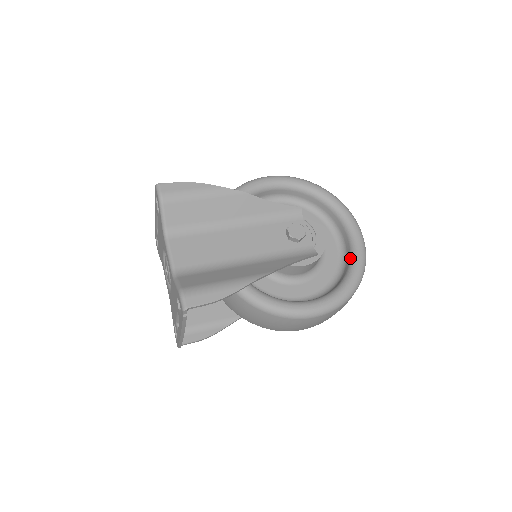
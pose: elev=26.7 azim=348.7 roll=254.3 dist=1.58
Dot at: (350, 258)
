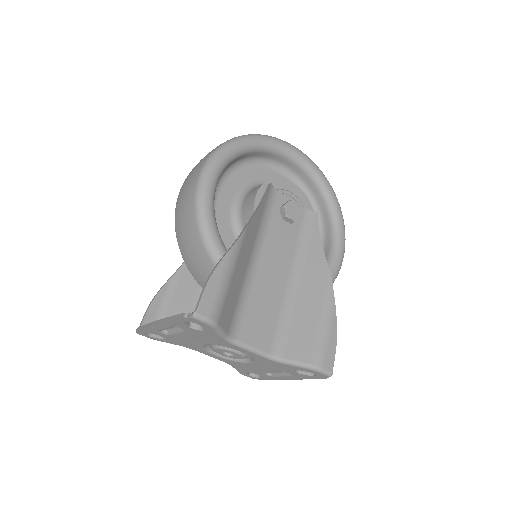
Dot at: (314, 184)
